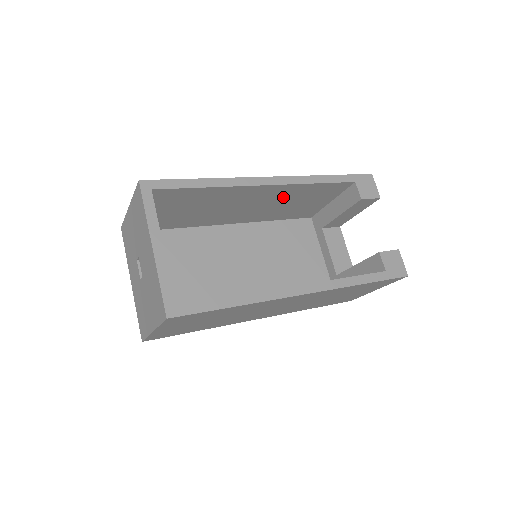
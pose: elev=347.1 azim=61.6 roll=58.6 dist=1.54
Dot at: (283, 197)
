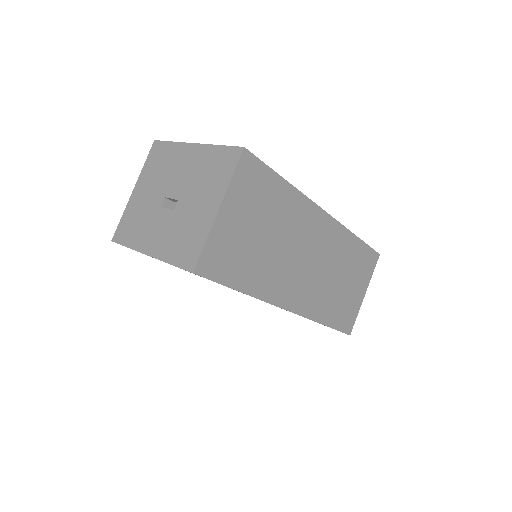
Dot at: occluded
